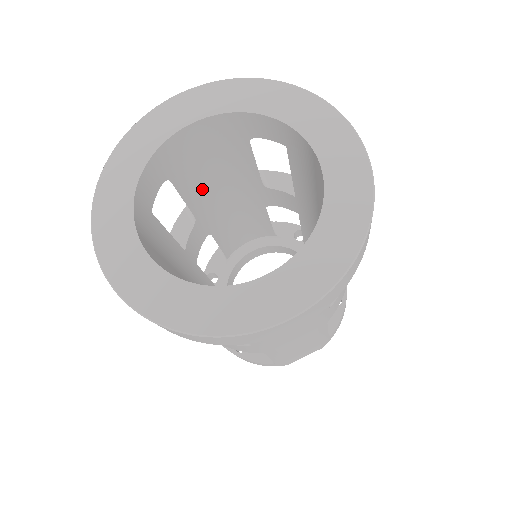
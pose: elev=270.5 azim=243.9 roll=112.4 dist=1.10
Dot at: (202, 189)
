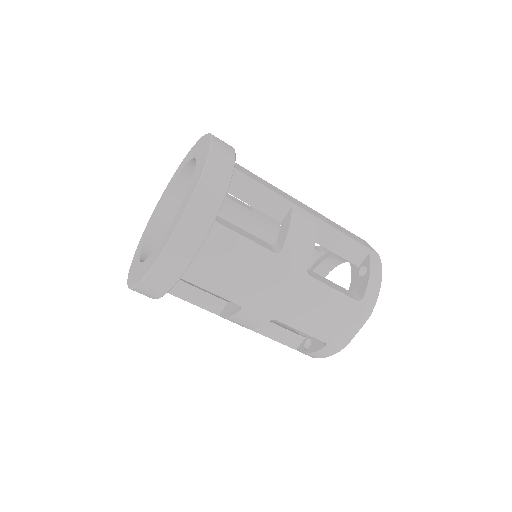
Dot at: occluded
